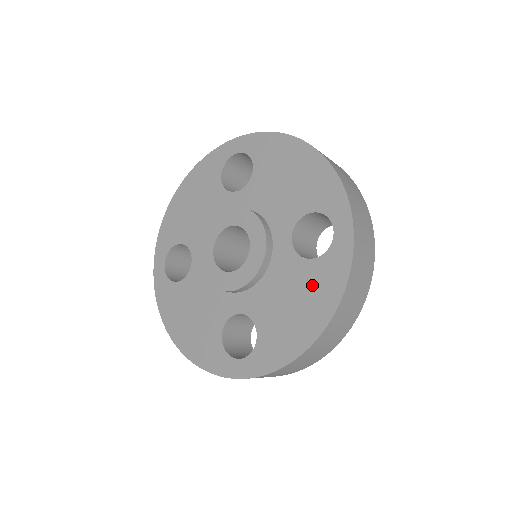
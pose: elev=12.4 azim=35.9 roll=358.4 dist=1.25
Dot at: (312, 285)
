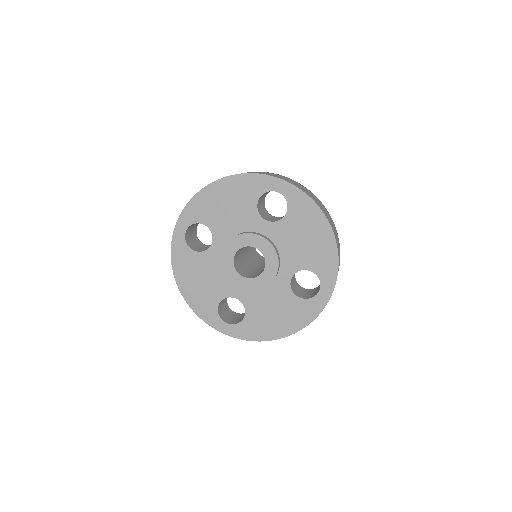
Dot at: (292, 311)
